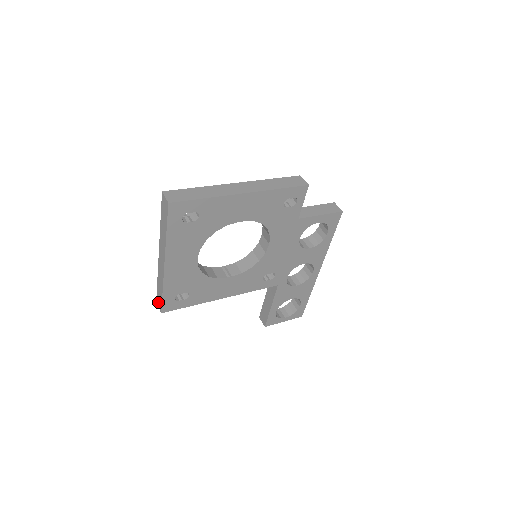
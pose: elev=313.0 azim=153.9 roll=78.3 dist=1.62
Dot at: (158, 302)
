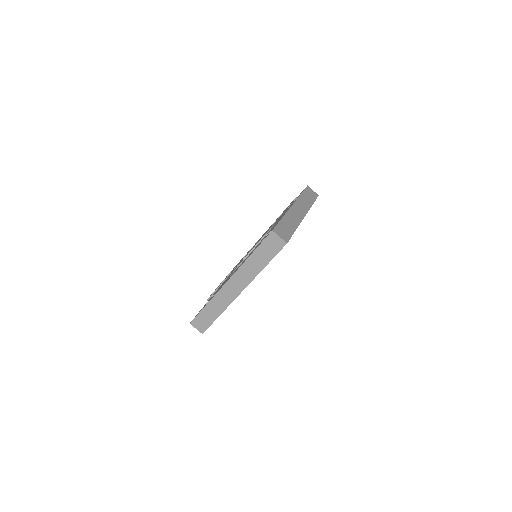
Dot at: (198, 324)
